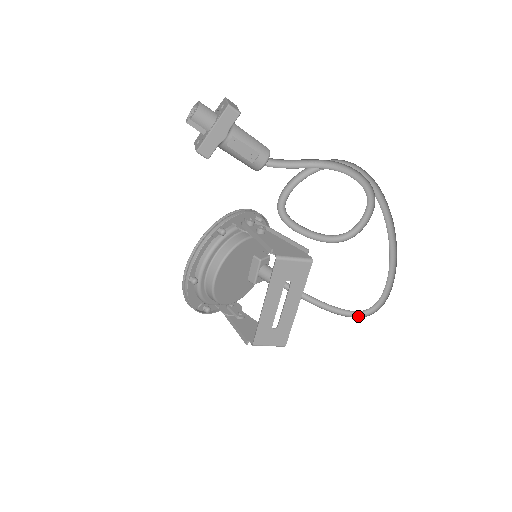
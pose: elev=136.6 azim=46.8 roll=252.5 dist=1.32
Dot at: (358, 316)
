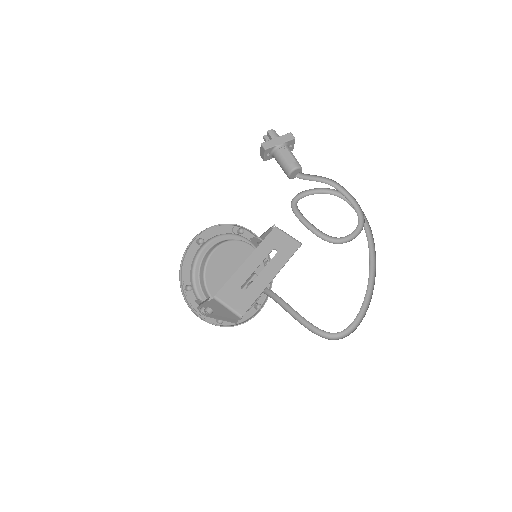
Dot at: occluded
